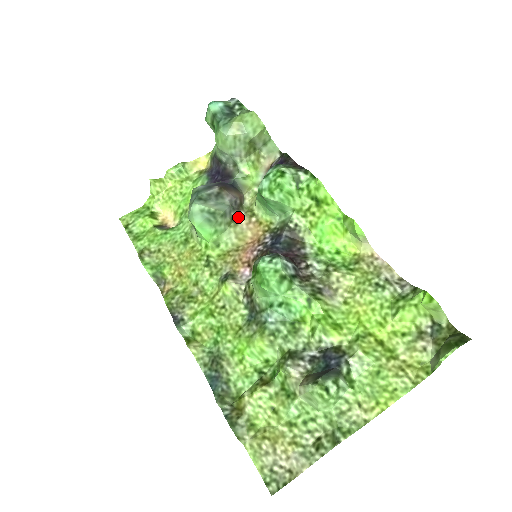
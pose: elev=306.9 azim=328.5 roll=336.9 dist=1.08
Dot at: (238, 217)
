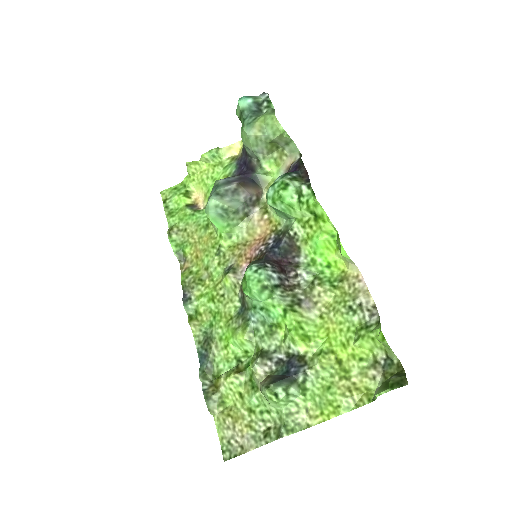
Dot at: (252, 213)
